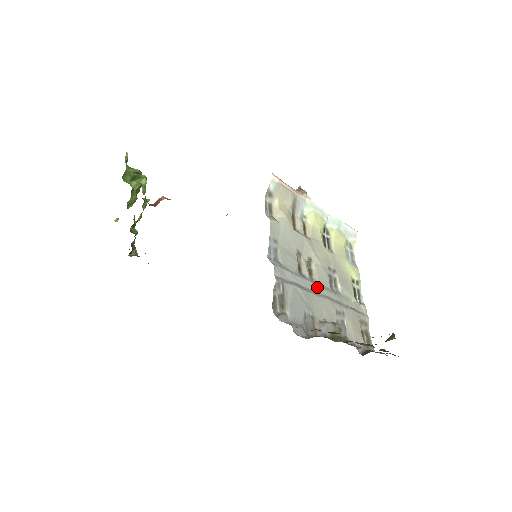
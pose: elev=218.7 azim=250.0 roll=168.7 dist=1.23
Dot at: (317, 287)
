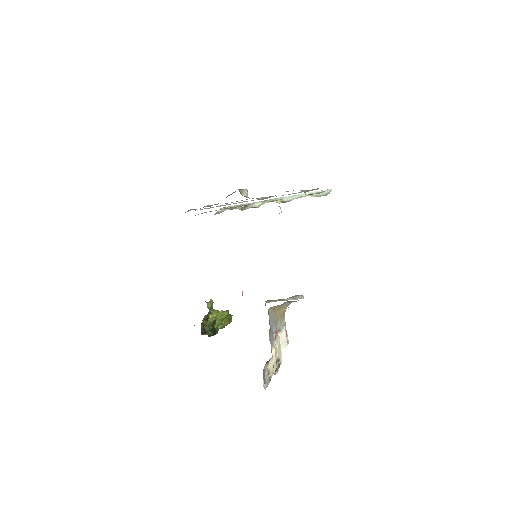
Dot at: (241, 202)
